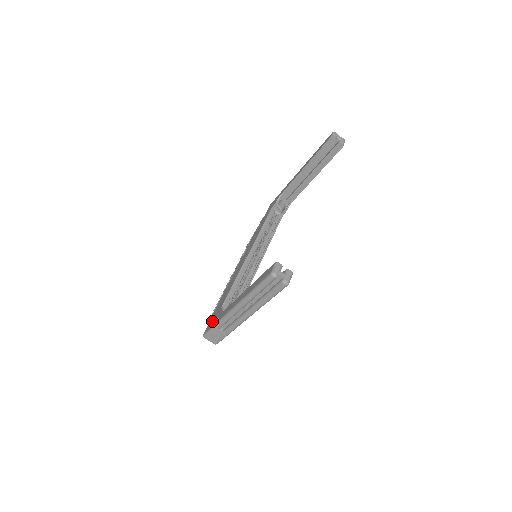
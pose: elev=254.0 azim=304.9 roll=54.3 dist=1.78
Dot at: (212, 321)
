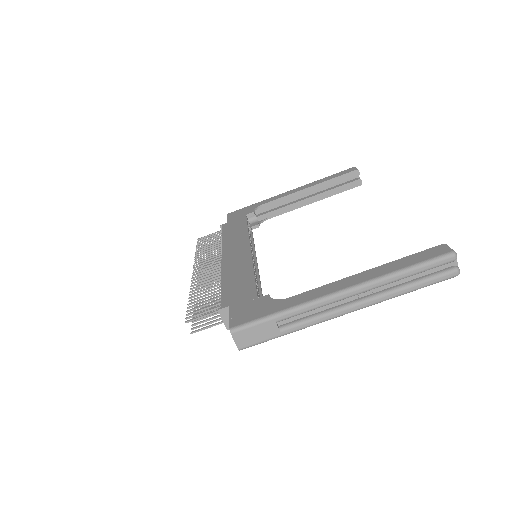
Dot at: (248, 311)
